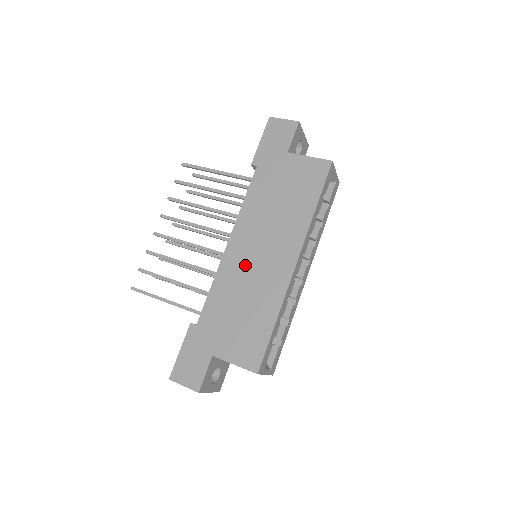
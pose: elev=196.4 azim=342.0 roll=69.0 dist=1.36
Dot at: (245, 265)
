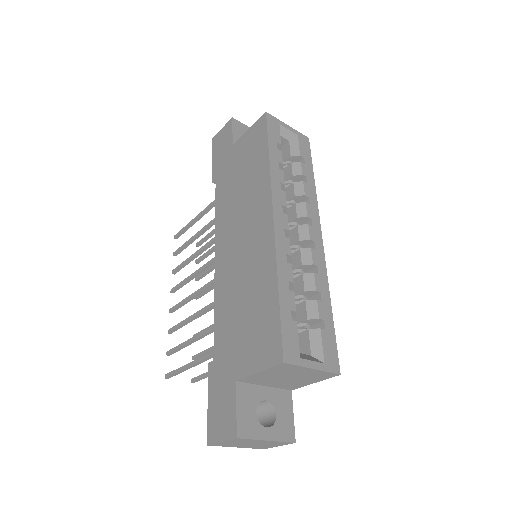
Dot at: (233, 263)
